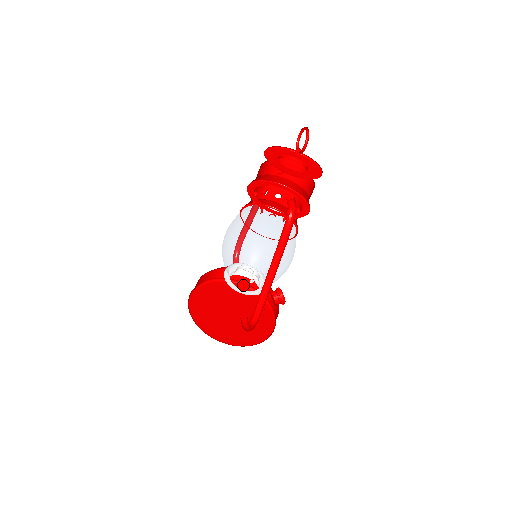
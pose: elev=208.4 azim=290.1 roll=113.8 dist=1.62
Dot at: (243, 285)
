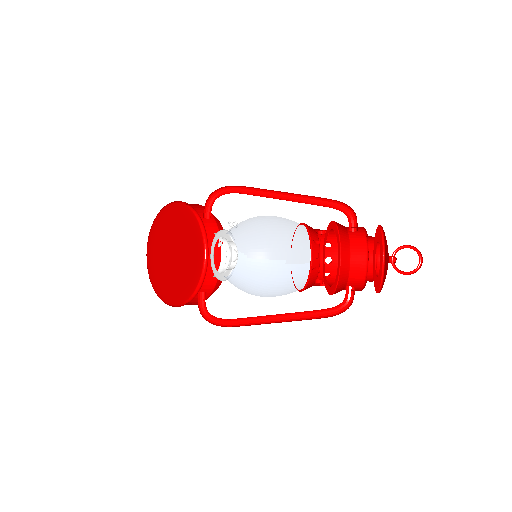
Dot at: (192, 210)
